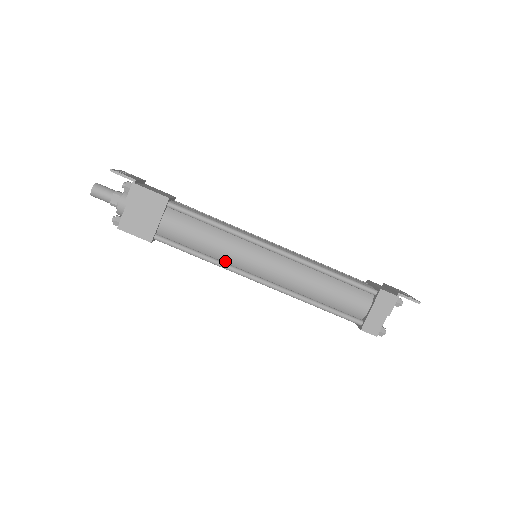
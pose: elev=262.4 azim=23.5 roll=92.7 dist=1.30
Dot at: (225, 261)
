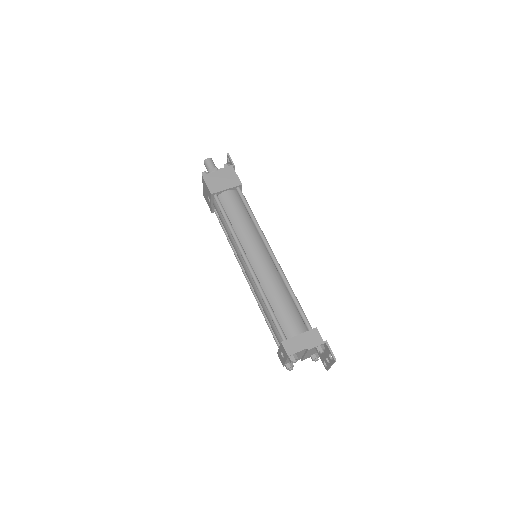
Dot at: (238, 237)
